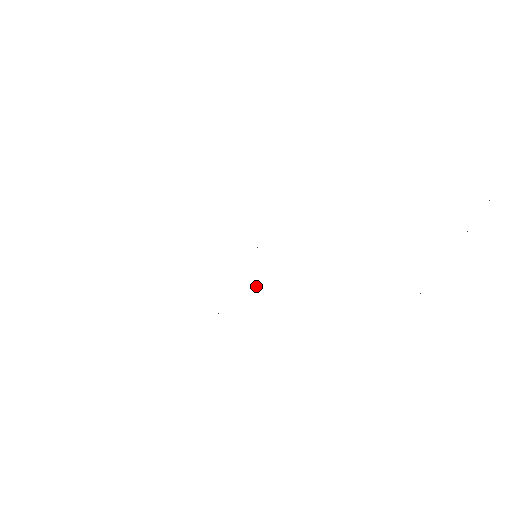
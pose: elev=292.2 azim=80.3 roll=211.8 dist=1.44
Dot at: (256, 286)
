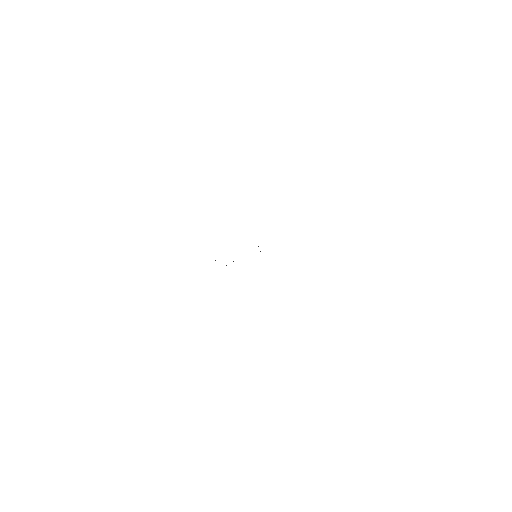
Dot at: occluded
